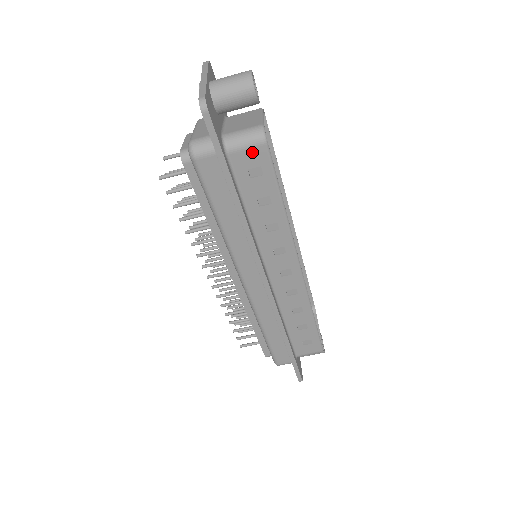
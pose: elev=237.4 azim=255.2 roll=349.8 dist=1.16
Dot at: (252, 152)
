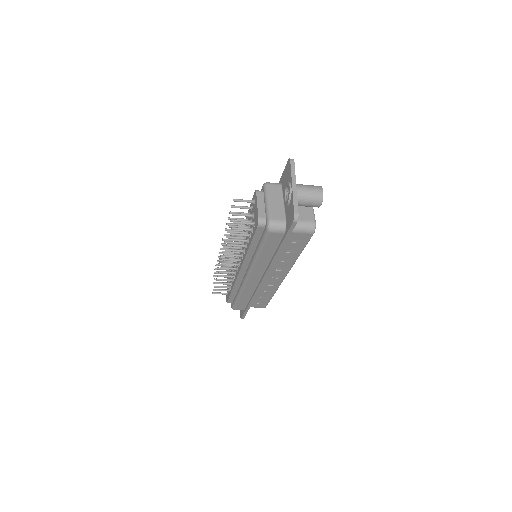
Dot at: (303, 235)
